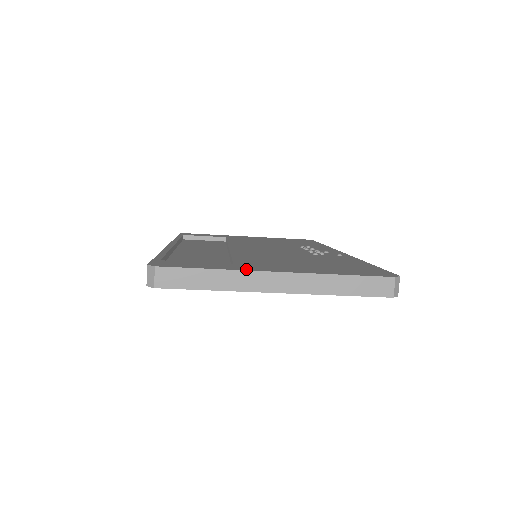
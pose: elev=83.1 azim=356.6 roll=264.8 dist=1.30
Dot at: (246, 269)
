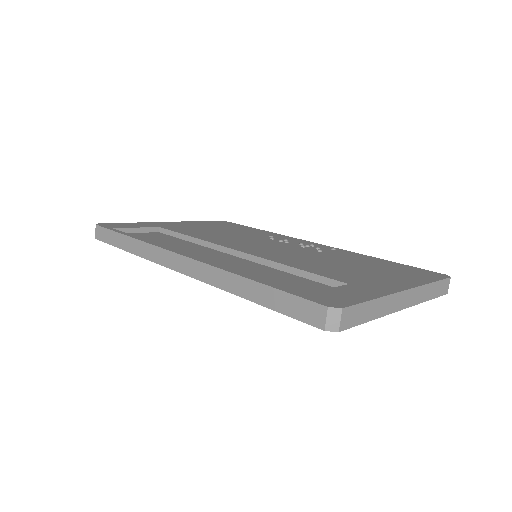
Dot at: (387, 292)
